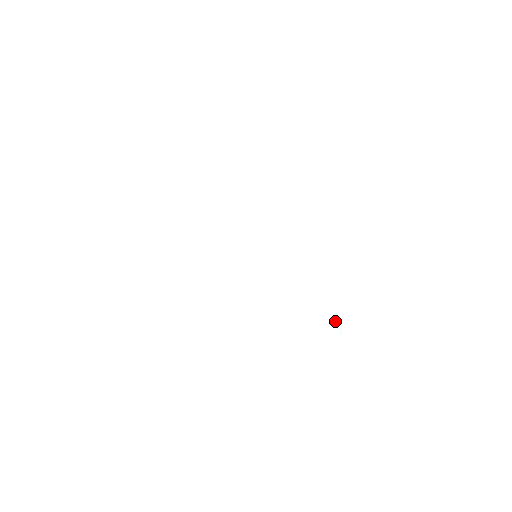
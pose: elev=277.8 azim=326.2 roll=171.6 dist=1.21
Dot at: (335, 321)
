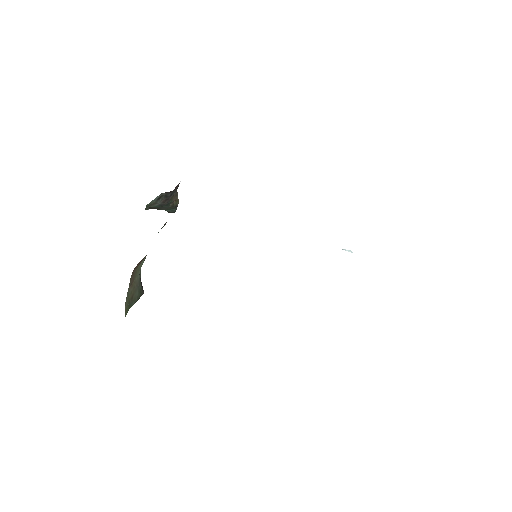
Dot at: (343, 249)
